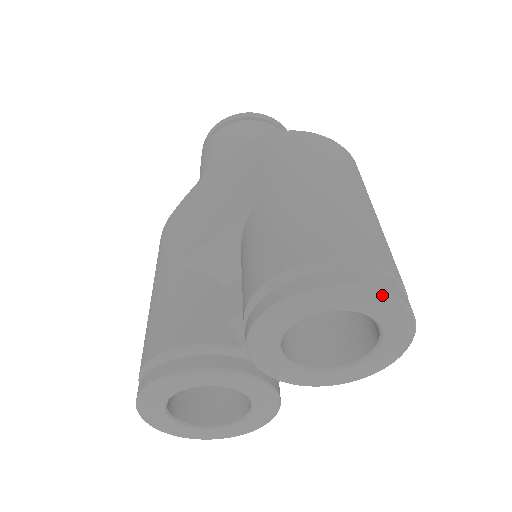
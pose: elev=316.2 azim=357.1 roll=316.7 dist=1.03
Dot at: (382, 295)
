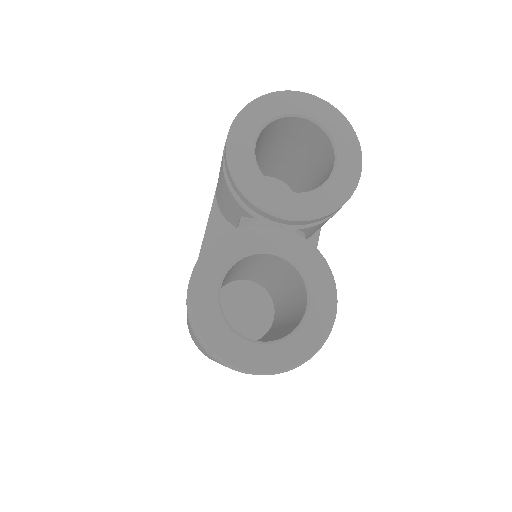
Dot at: (288, 93)
